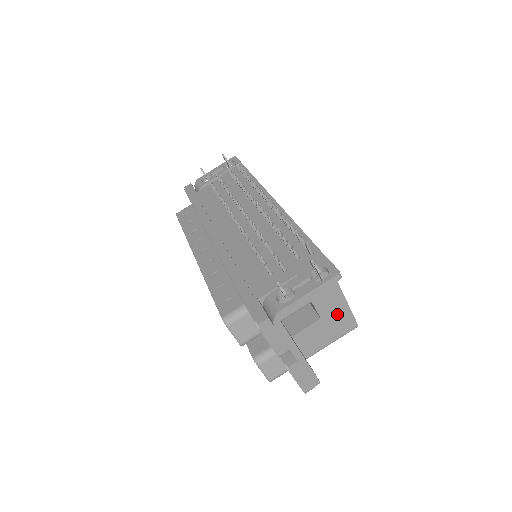
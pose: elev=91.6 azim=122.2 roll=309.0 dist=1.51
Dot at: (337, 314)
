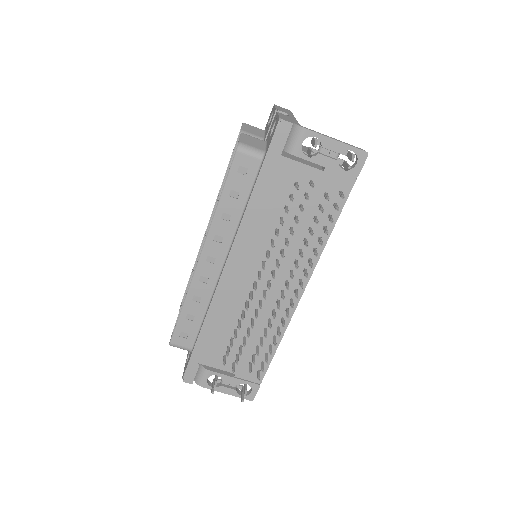
Dot at: occluded
